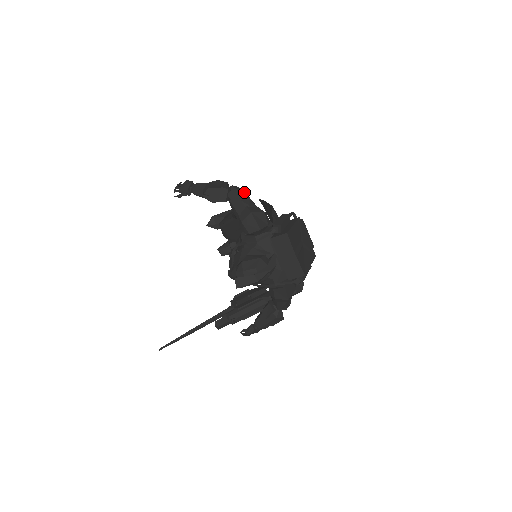
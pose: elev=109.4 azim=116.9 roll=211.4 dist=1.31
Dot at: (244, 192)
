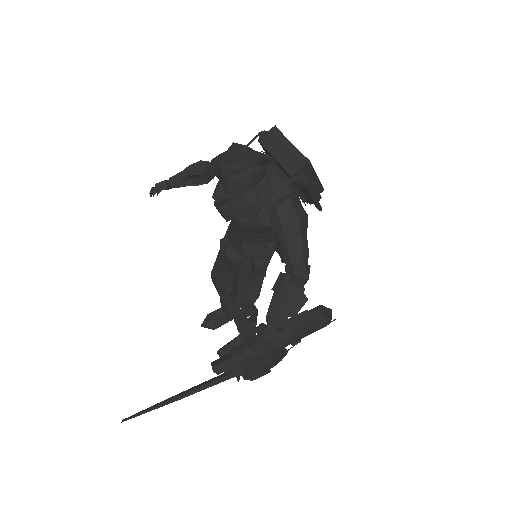
Dot at: occluded
